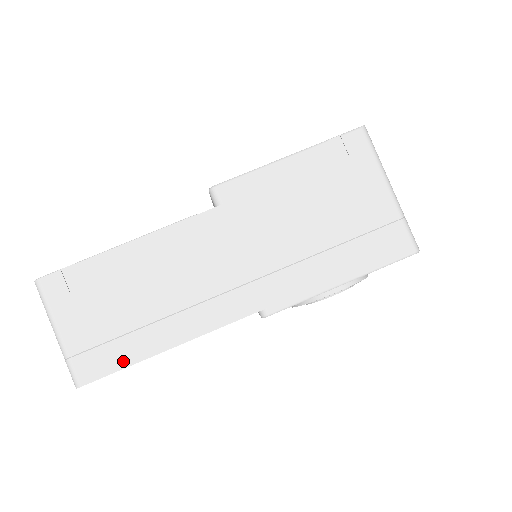
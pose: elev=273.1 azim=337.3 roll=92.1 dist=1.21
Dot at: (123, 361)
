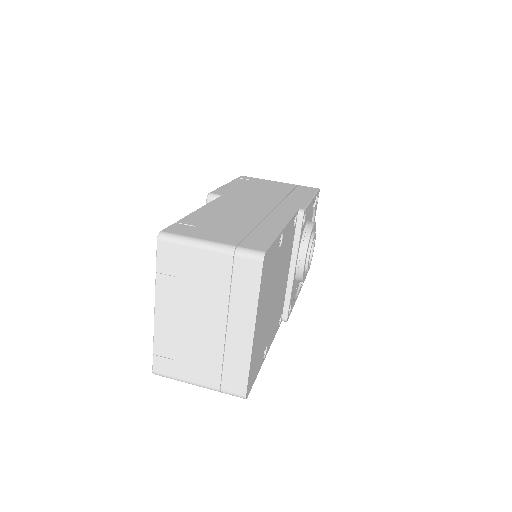
Dot at: (270, 237)
